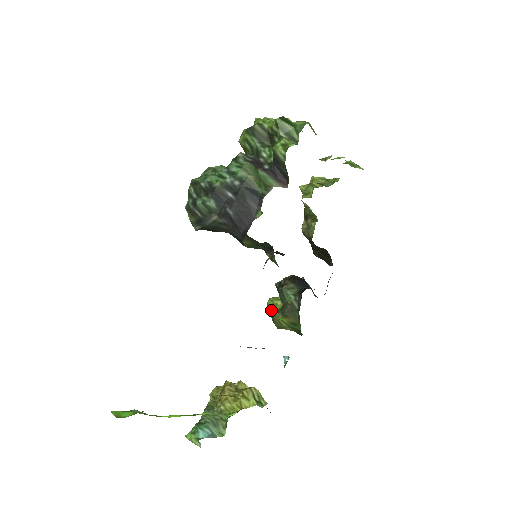
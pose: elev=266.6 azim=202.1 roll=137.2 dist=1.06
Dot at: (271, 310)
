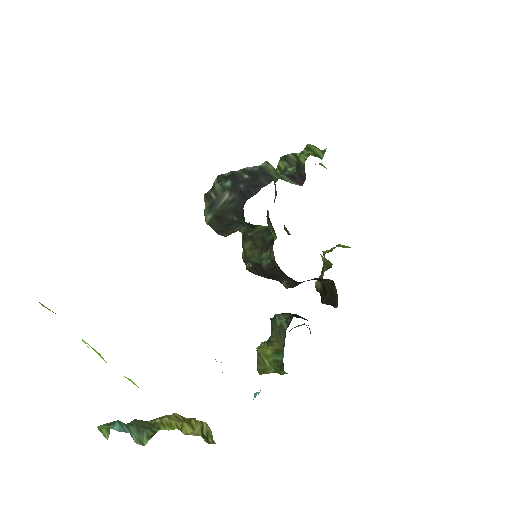
Dot at: (259, 352)
